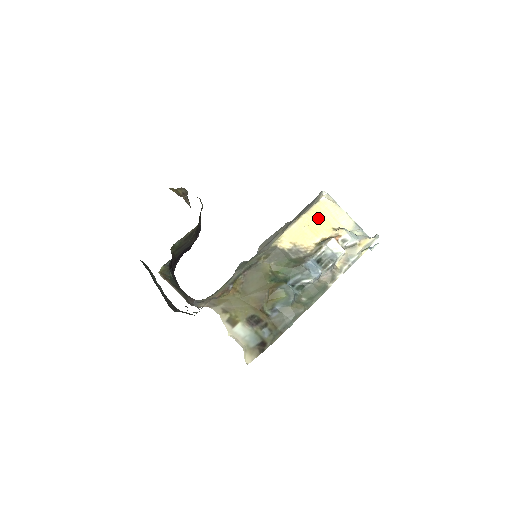
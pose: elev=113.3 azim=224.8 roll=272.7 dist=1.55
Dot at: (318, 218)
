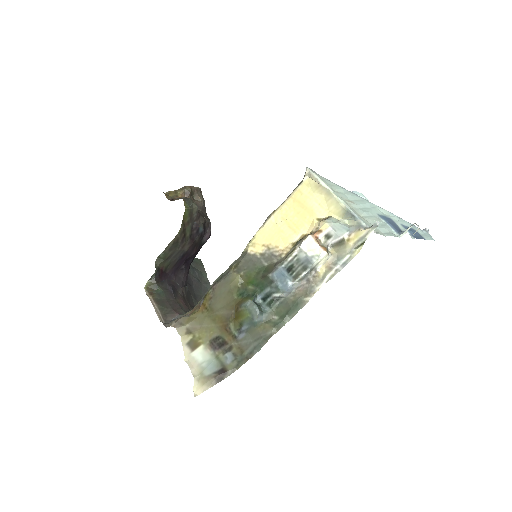
Dot at: (299, 207)
